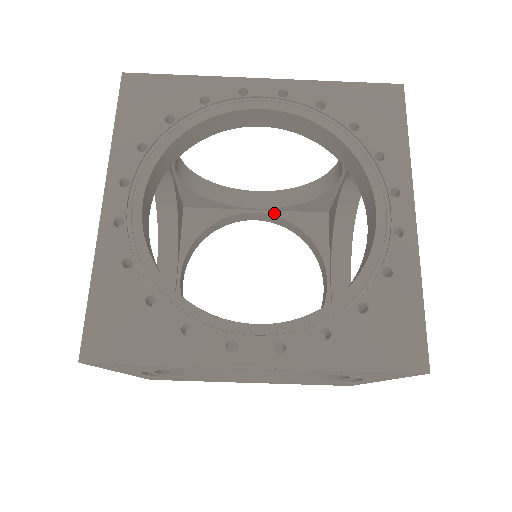
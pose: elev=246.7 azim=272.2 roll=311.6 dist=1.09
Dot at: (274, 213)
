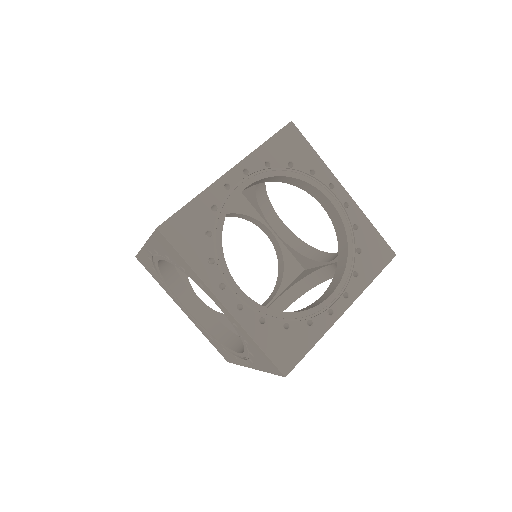
Dot at: (280, 242)
